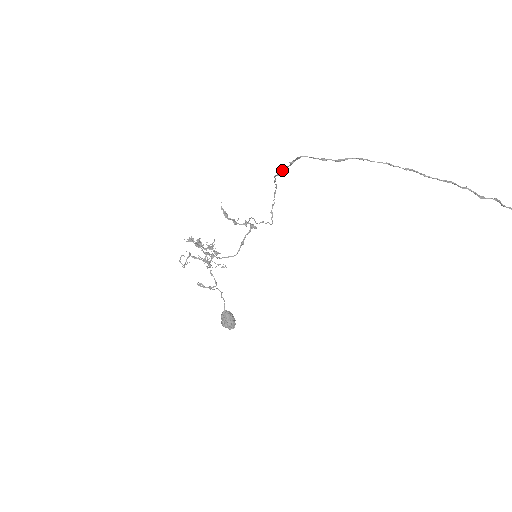
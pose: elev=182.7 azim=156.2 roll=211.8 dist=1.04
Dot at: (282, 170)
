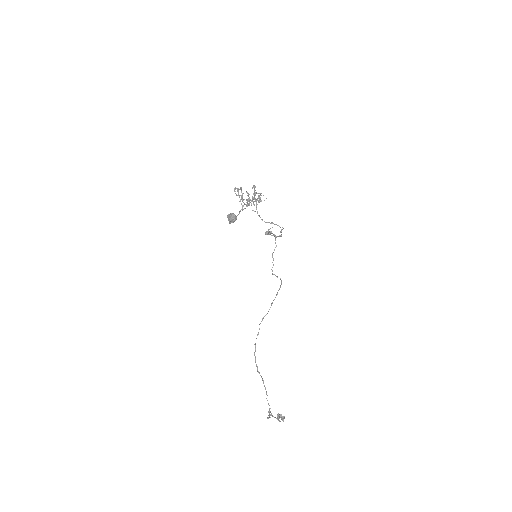
Dot at: (259, 329)
